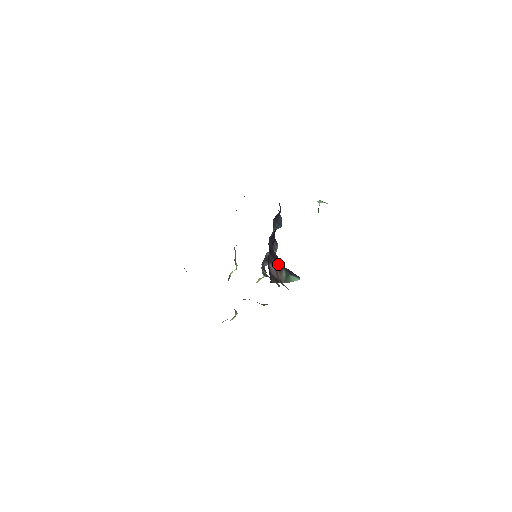
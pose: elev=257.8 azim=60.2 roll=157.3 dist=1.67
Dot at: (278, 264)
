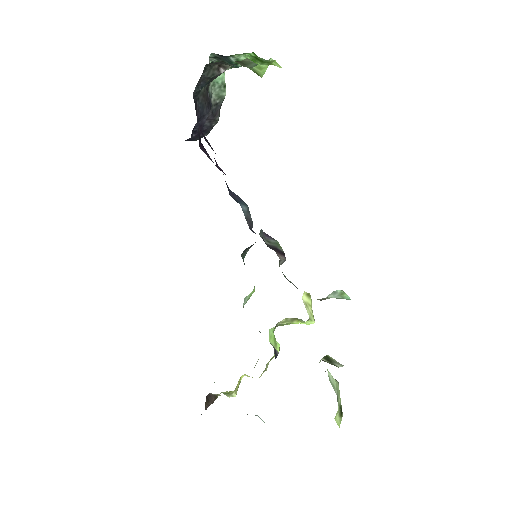
Dot at: occluded
